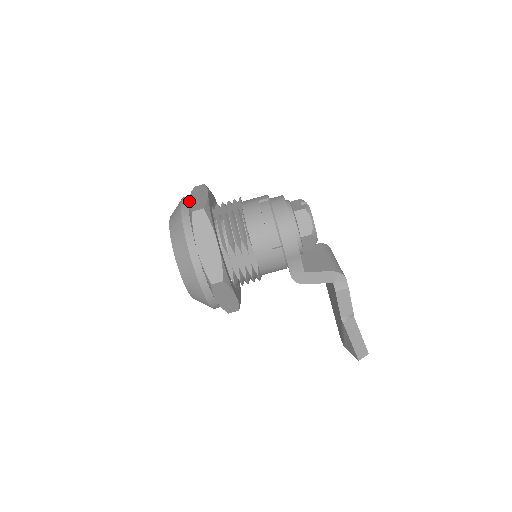
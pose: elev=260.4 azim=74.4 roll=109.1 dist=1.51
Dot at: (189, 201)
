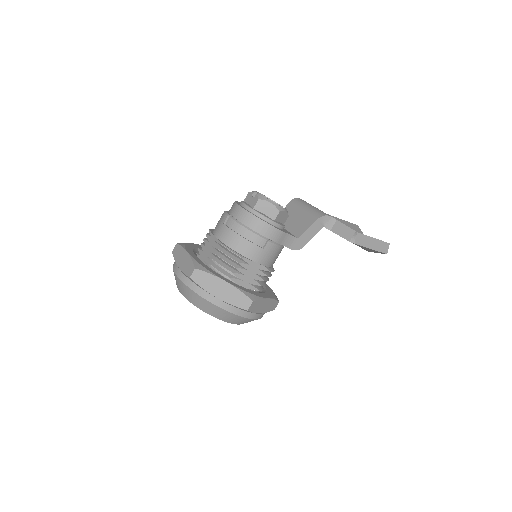
Dot at: (180, 269)
